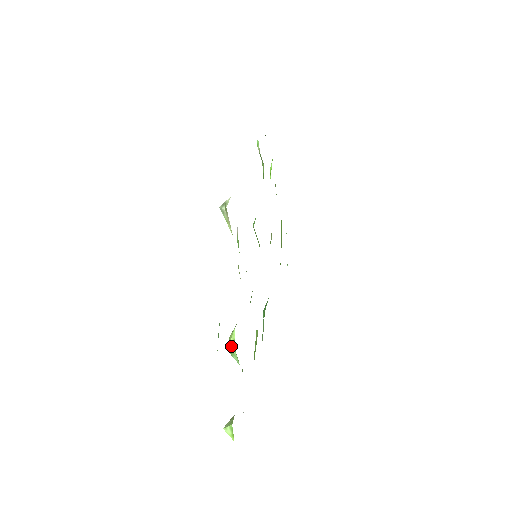
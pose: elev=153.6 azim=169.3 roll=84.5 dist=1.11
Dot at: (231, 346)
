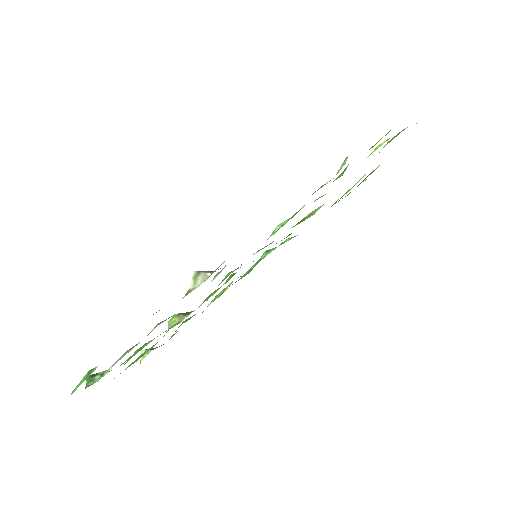
Dot at: (168, 326)
